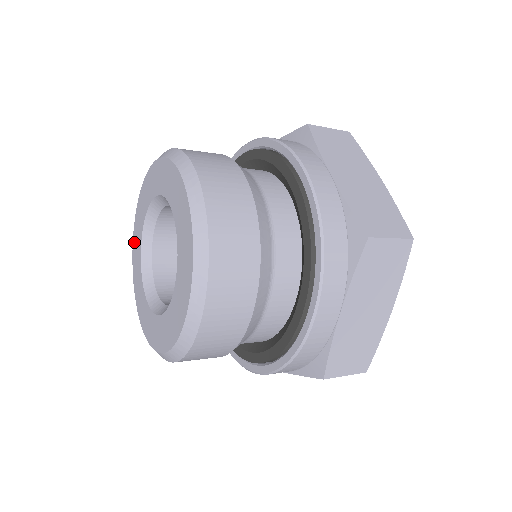
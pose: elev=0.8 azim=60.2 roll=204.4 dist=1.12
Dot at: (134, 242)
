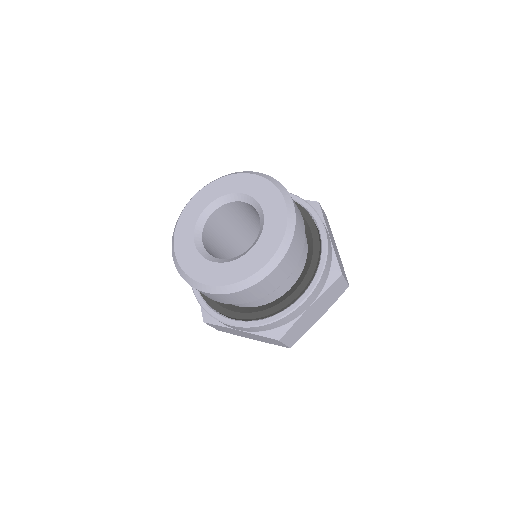
Dot at: (181, 257)
